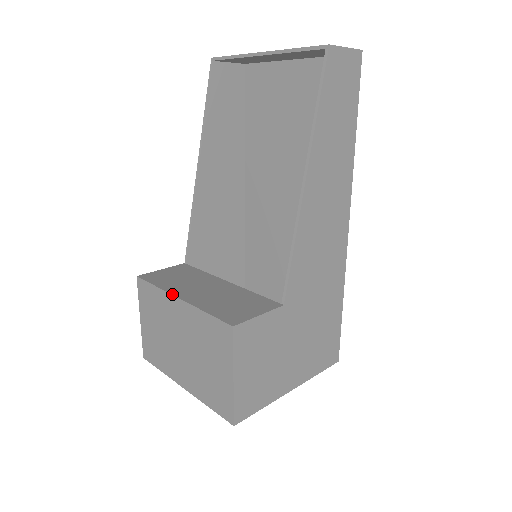
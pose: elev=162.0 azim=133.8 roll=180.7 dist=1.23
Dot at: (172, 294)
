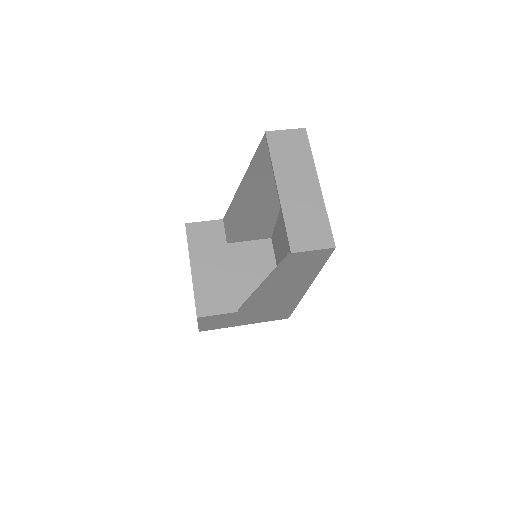
Dot at: (190, 262)
